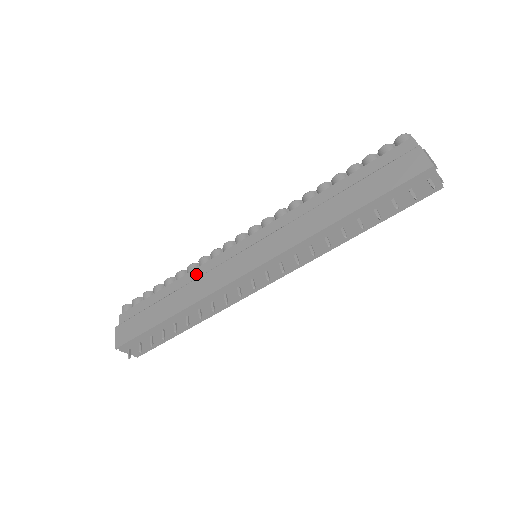
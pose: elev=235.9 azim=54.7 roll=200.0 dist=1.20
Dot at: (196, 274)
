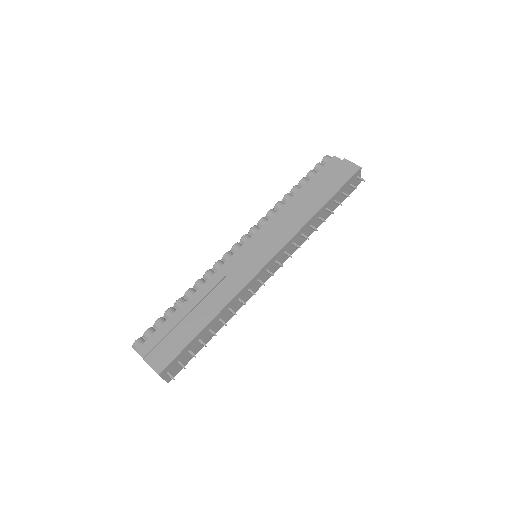
Dot at: (210, 284)
